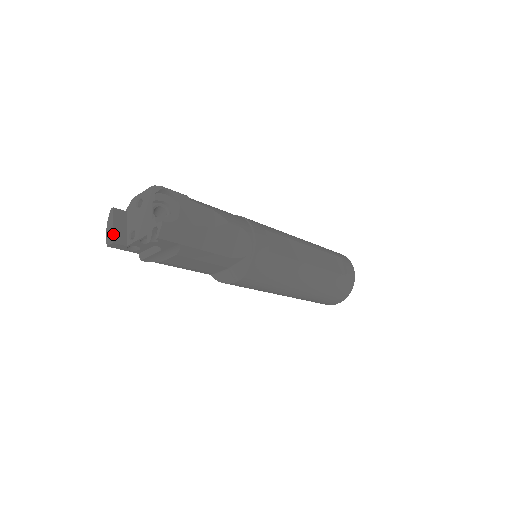
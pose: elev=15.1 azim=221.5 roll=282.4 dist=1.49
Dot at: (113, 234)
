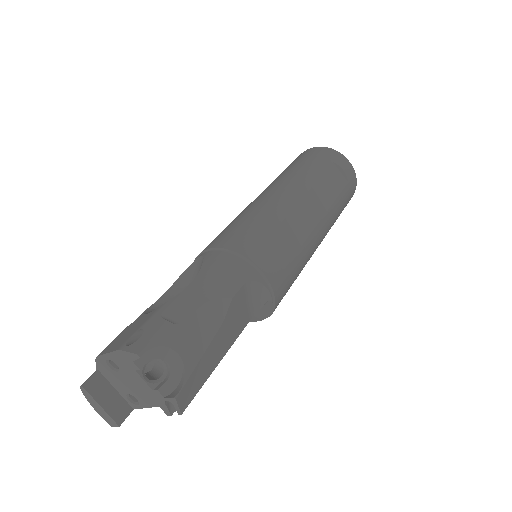
Dot at: (110, 417)
